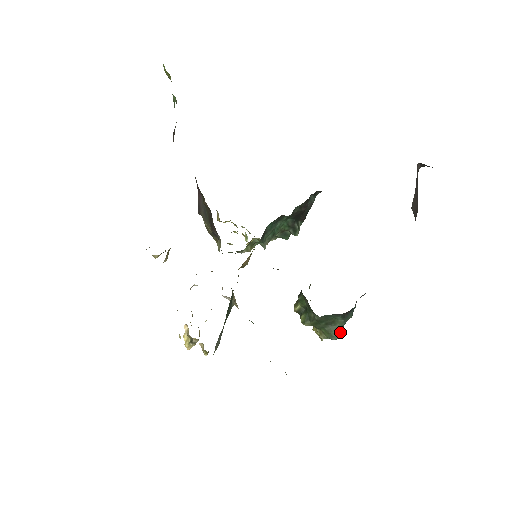
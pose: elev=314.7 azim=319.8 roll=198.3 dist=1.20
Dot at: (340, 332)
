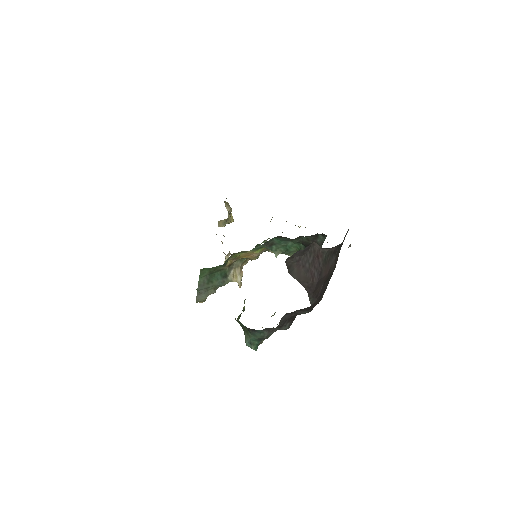
Dot at: (250, 343)
